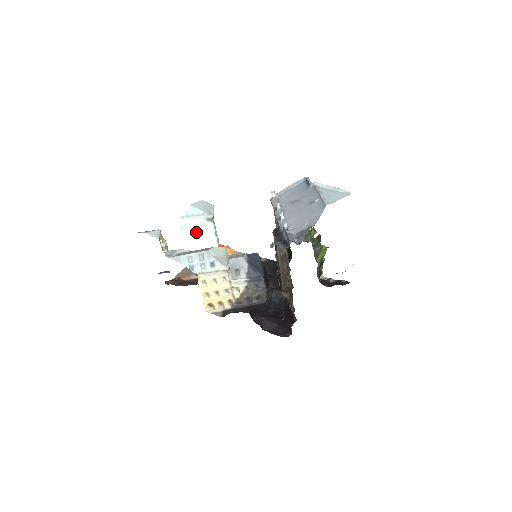
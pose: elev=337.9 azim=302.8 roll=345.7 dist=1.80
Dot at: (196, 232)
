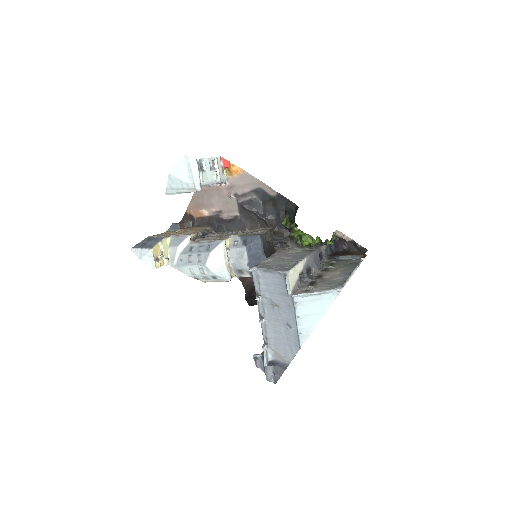
Dot at: occluded
